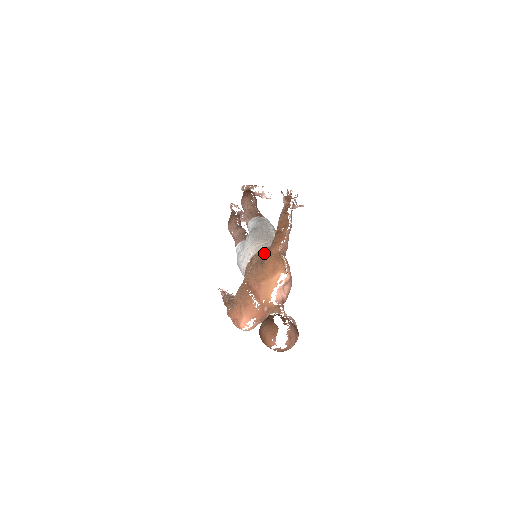
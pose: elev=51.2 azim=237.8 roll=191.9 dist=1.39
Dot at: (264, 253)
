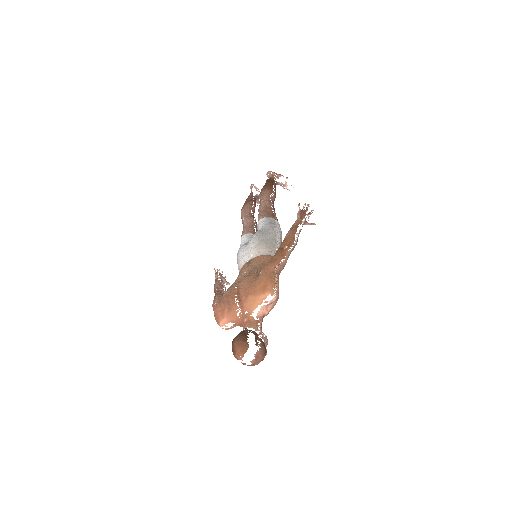
Dot at: (263, 261)
